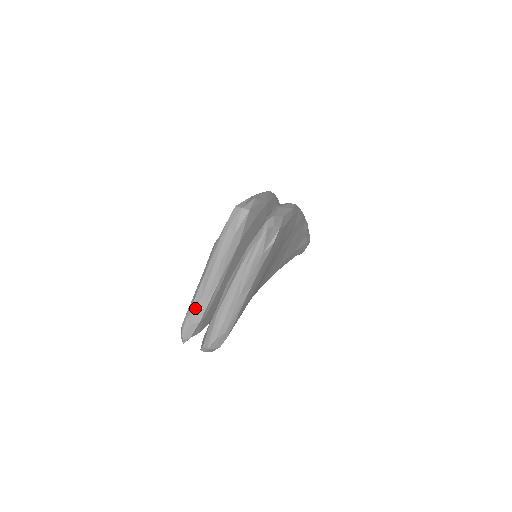
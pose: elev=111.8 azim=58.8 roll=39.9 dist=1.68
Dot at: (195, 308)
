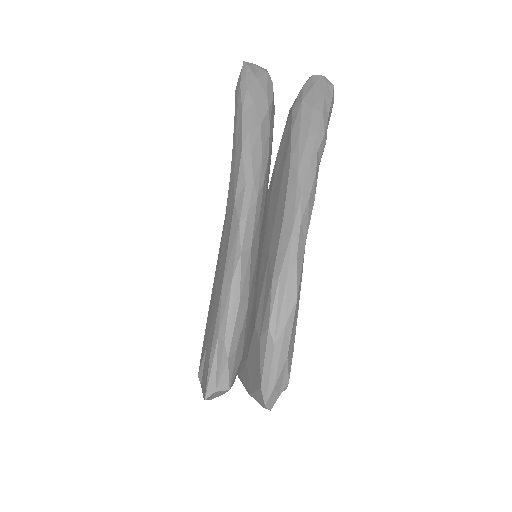
Dot at: occluded
